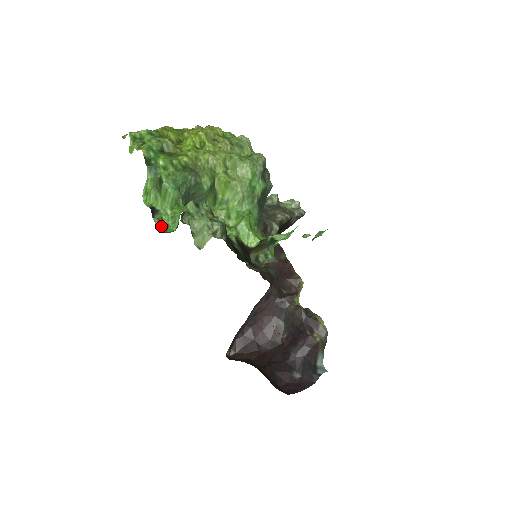
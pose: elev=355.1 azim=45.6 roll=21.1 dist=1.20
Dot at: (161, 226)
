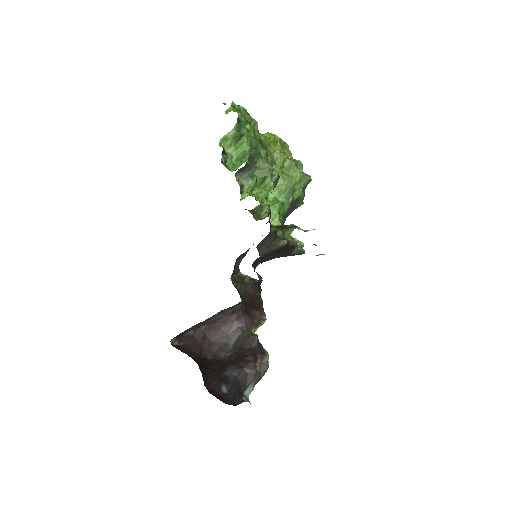
Dot at: (224, 163)
